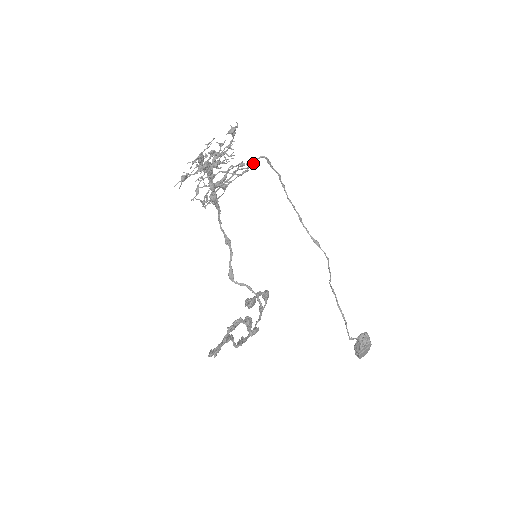
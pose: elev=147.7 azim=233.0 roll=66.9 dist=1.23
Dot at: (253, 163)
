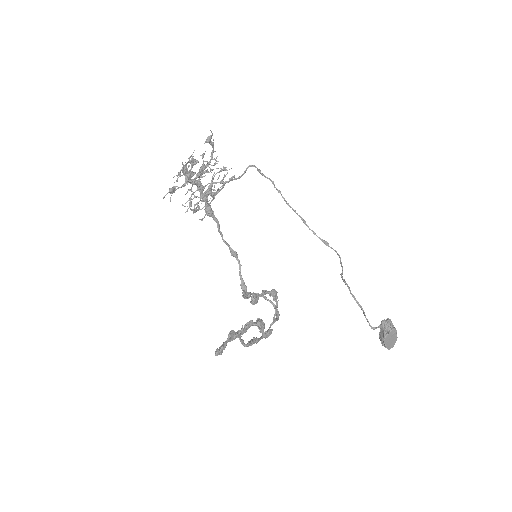
Dot at: (243, 173)
